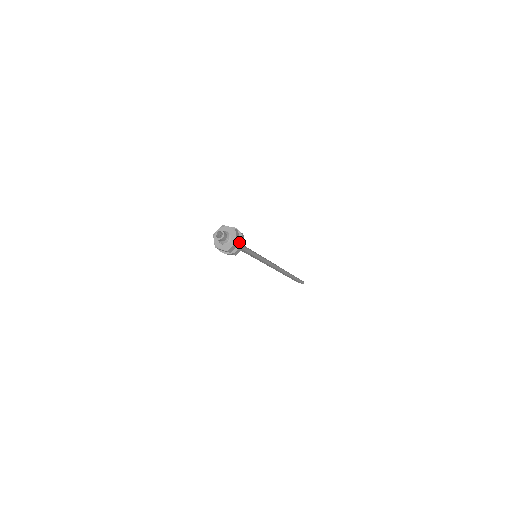
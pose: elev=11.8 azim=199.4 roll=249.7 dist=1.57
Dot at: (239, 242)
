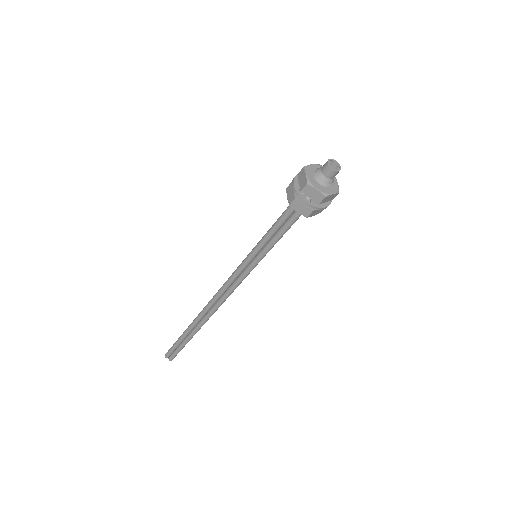
Dot at: (334, 197)
